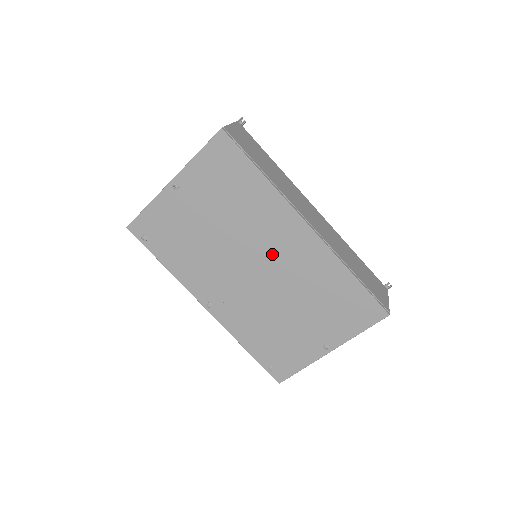
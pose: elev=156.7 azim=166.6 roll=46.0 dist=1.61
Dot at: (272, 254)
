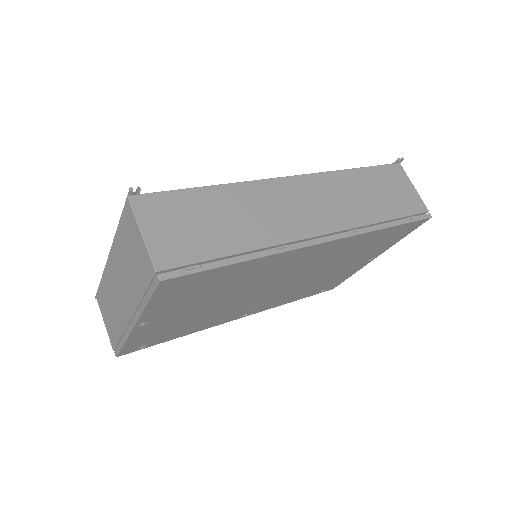
Dot at: (291, 272)
